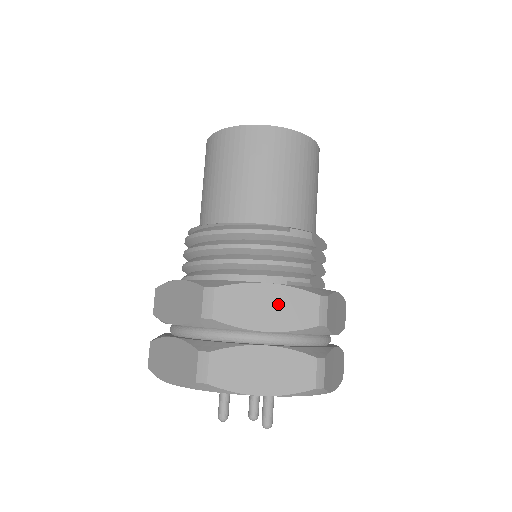
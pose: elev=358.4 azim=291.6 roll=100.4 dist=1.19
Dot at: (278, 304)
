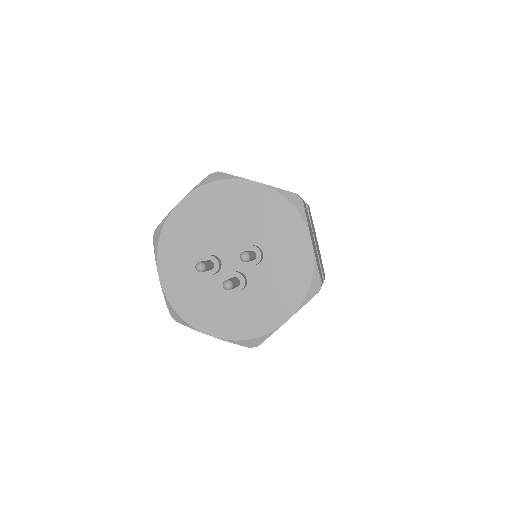
Dot at: occluded
